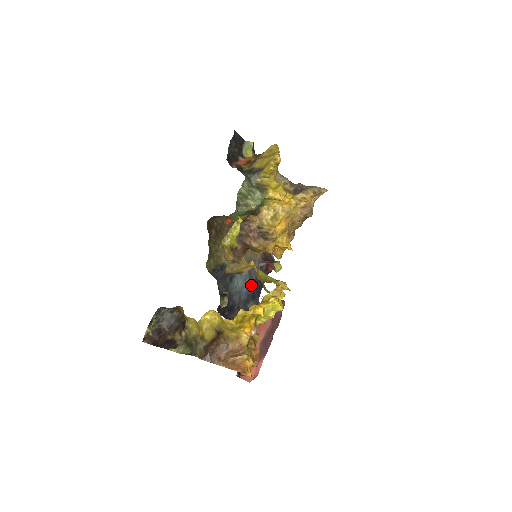
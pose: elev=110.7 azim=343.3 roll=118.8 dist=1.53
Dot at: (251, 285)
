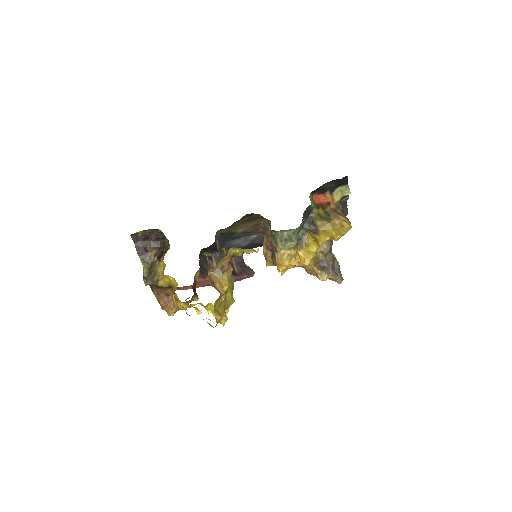
Dot at: (248, 244)
